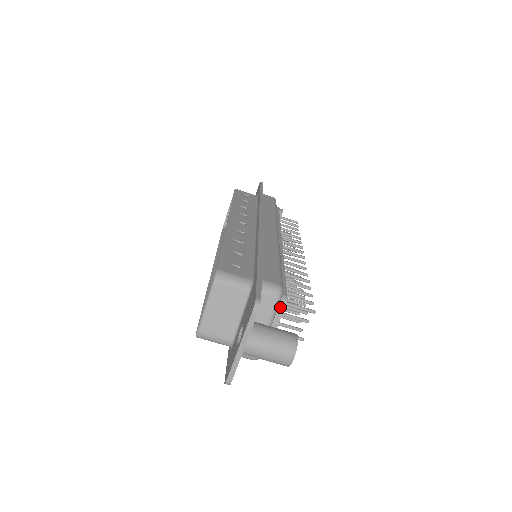
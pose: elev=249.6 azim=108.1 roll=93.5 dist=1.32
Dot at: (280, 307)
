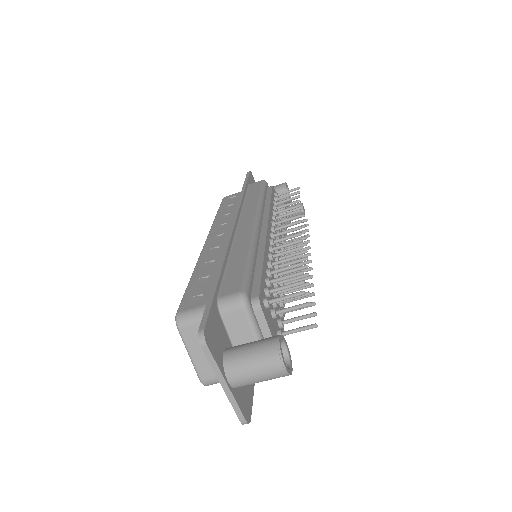
Dot at: (258, 312)
